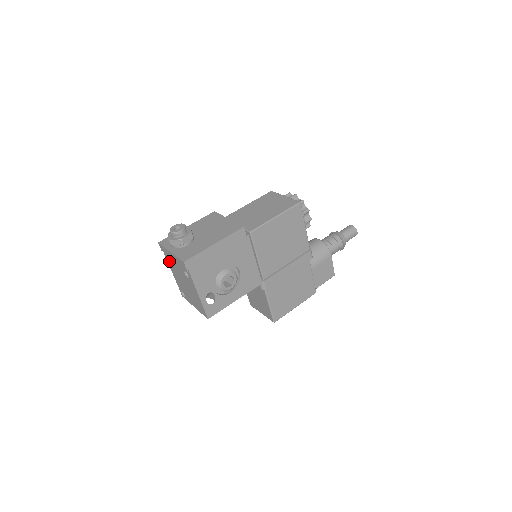
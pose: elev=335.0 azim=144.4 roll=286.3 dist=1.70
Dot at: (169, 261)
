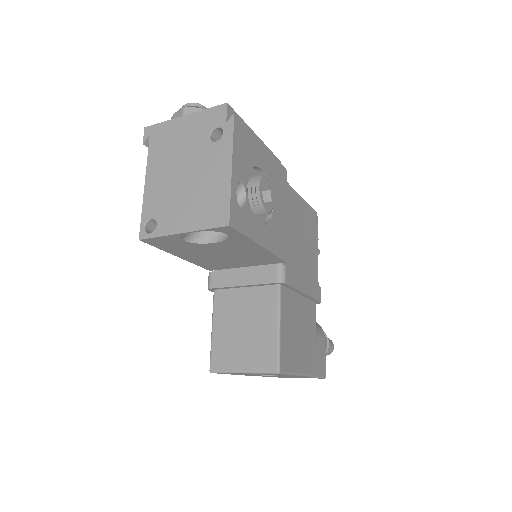
Dot at: (157, 151)
